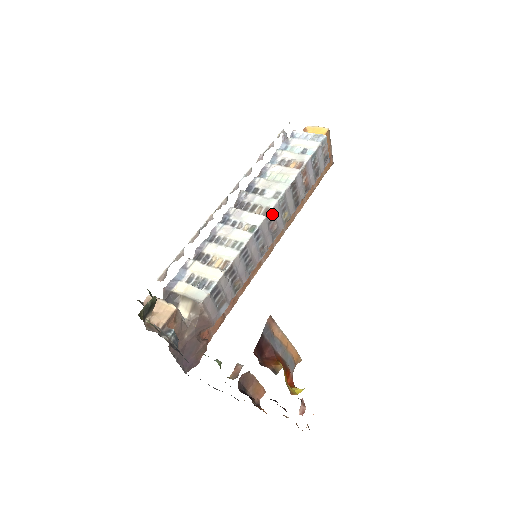
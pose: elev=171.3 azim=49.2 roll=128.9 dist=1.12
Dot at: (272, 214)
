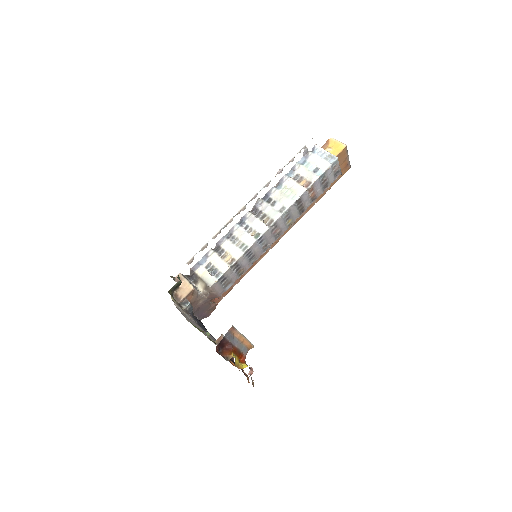
Dot at: (275, 224)
